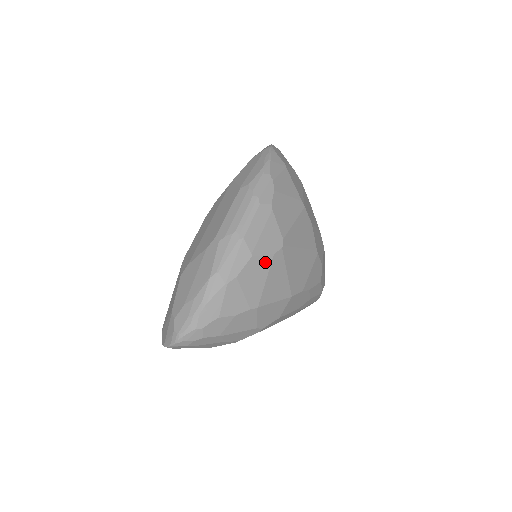
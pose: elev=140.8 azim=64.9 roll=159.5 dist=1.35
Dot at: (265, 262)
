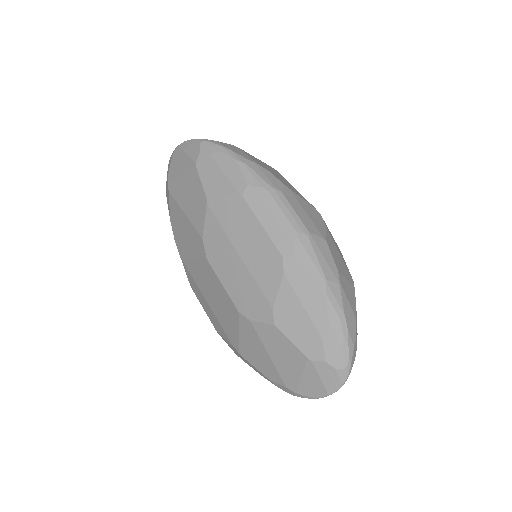
Dot at: (329, 238)
